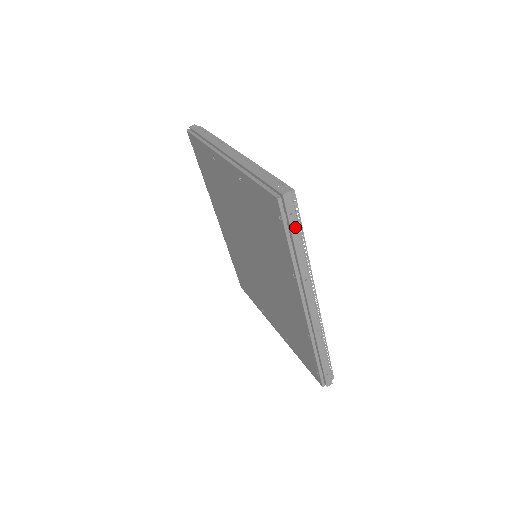
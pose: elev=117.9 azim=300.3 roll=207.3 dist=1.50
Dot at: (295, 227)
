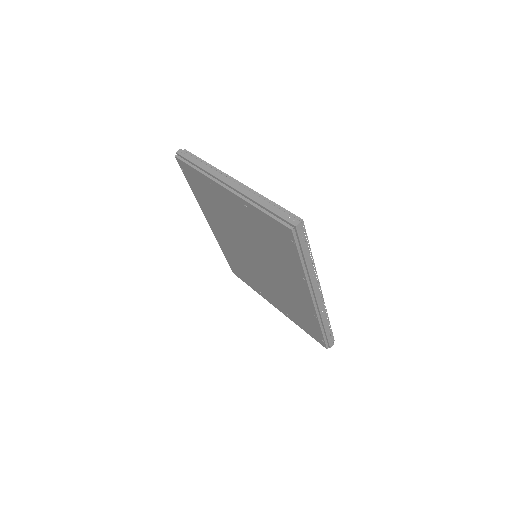
Dot at: (305, 246)
